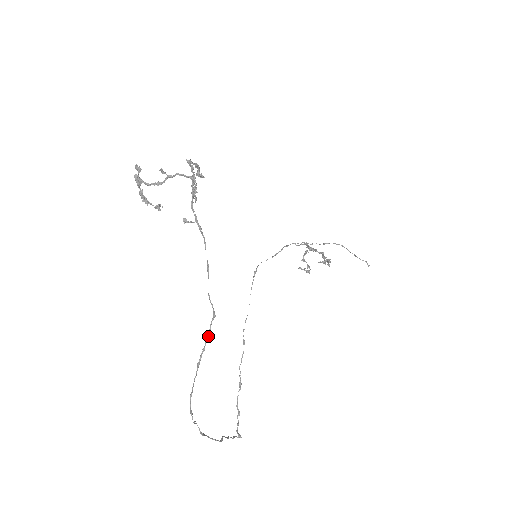
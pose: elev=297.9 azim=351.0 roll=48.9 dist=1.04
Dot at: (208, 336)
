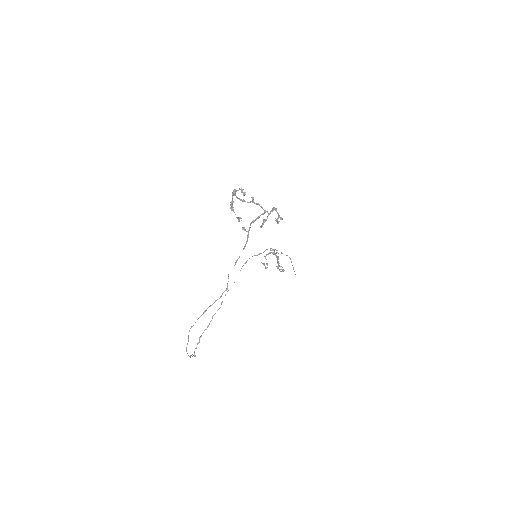
Dot at: occluded
